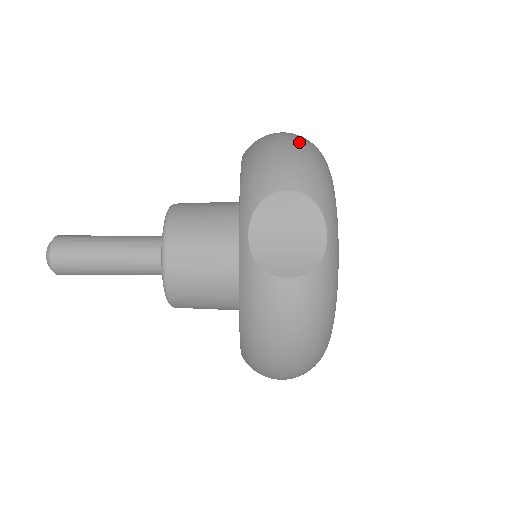
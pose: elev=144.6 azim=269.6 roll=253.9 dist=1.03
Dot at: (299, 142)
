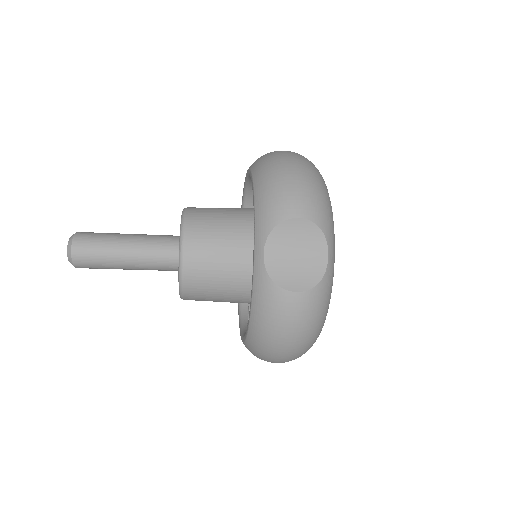
Dot at: (305, 168)
